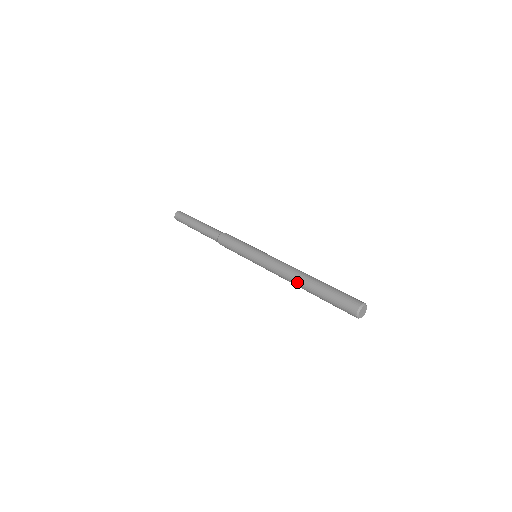
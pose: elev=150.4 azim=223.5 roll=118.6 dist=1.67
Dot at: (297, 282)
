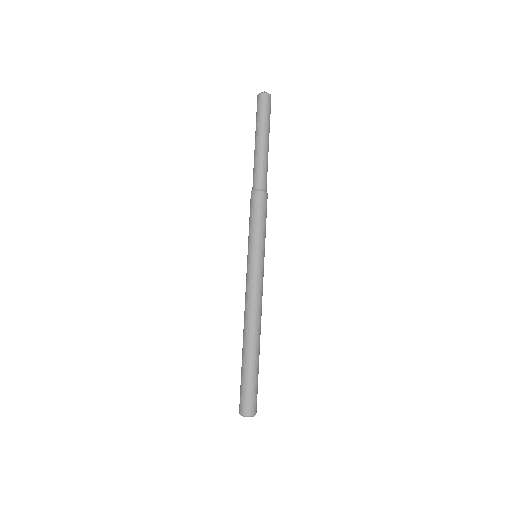
Dot at: (243, 331)
